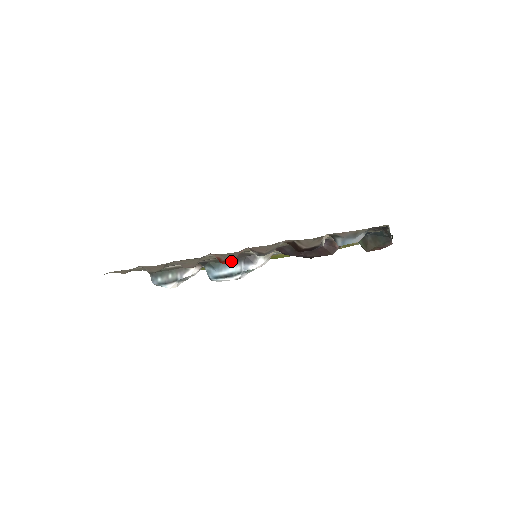
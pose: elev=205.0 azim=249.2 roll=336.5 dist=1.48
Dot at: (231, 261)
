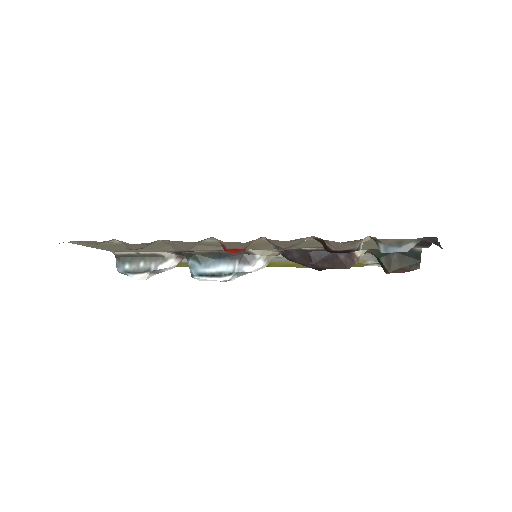
Dot at: (238, 251)
